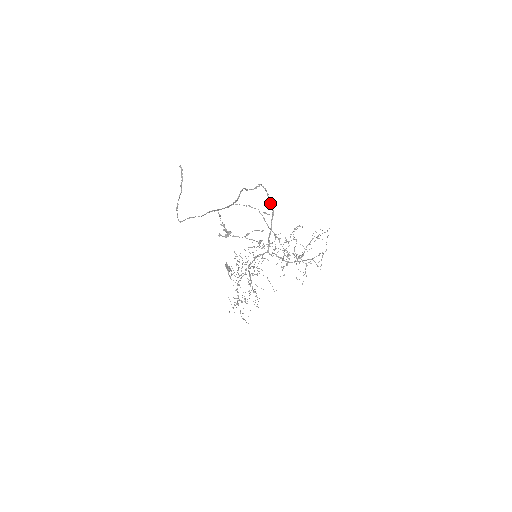
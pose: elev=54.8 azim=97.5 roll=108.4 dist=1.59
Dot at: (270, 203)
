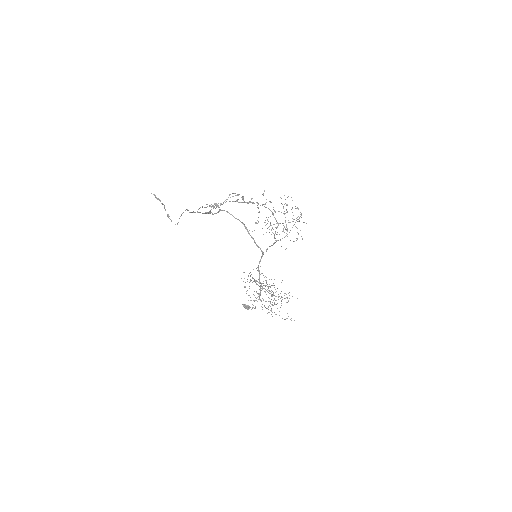
Dot at: occluded
